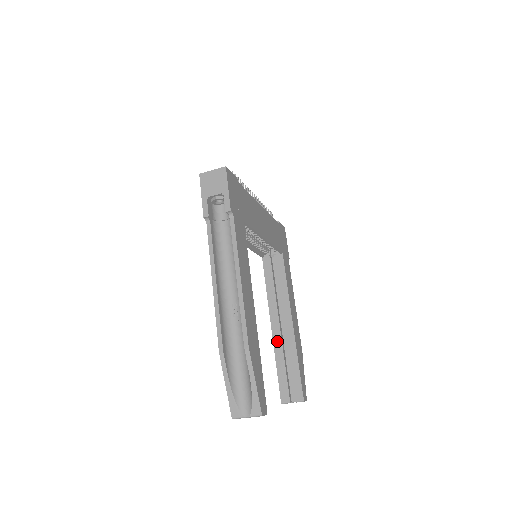
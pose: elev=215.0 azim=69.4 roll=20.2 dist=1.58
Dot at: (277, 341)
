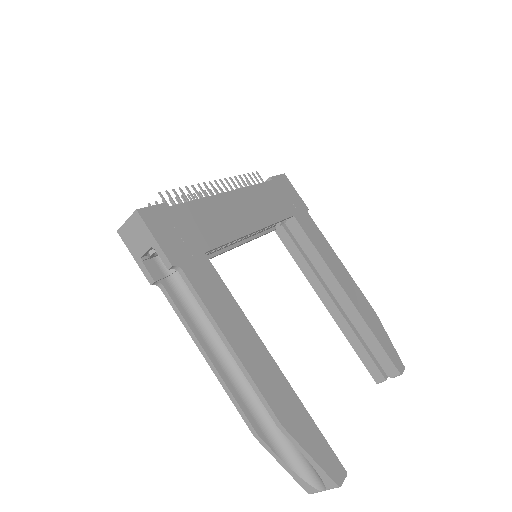
Dot at: (339, 319)
